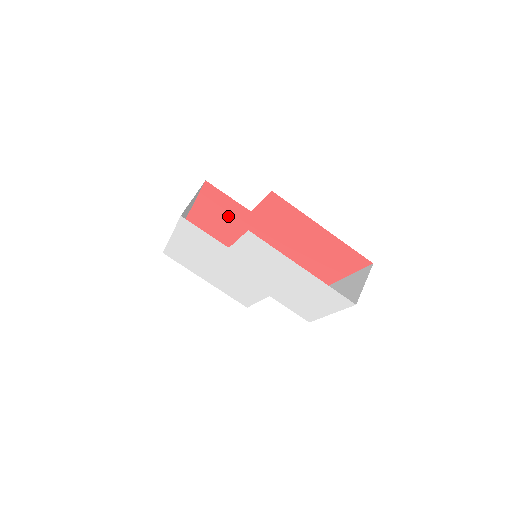
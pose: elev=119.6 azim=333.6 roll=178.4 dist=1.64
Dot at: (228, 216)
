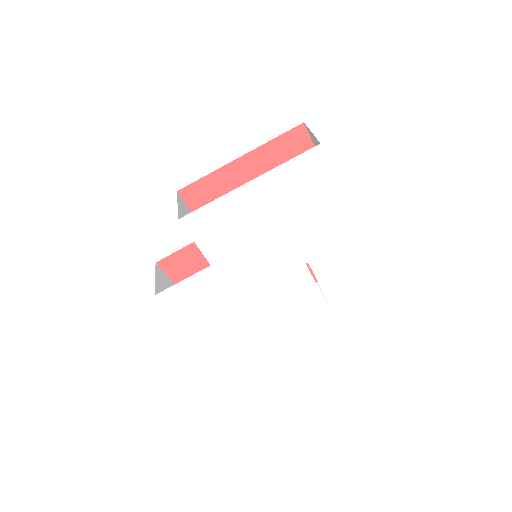
Dot at: occluded
